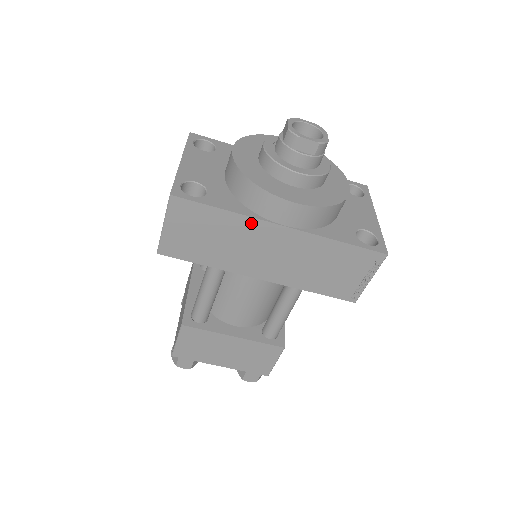
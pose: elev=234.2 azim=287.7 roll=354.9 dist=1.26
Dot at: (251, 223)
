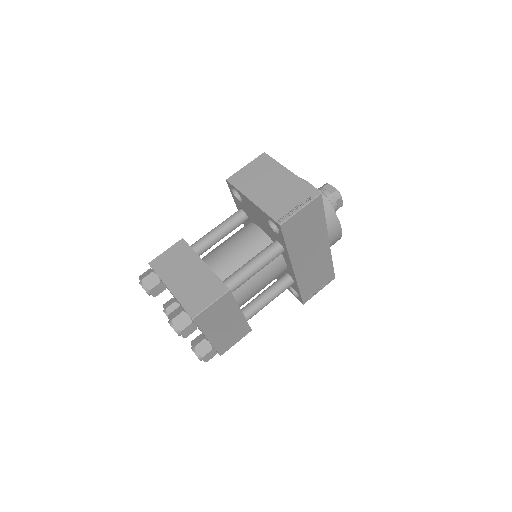
Dot at: (324, 232)
